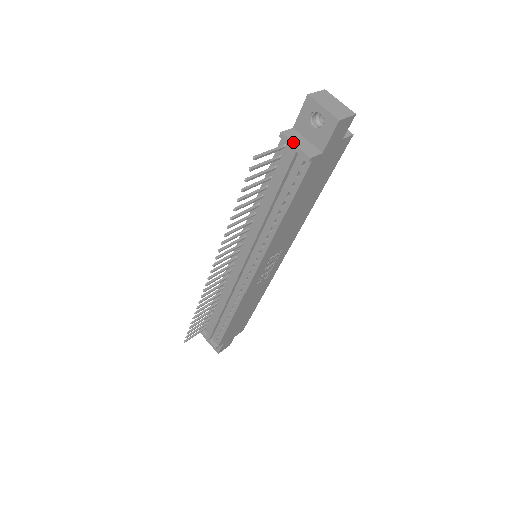
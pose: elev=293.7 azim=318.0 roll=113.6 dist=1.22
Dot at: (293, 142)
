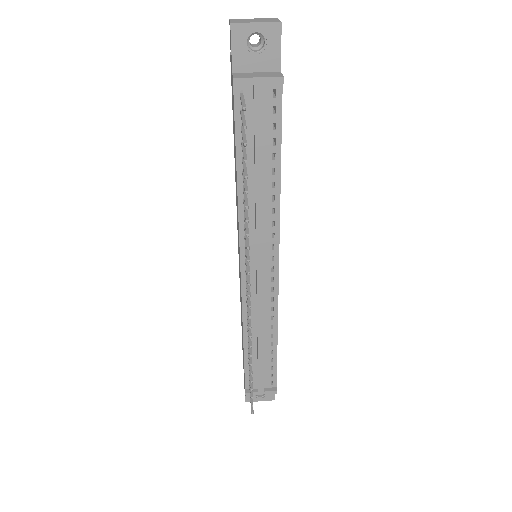
Dot at: (253, 77)
